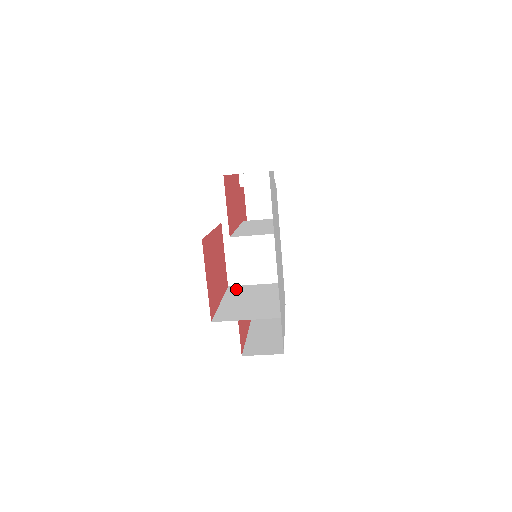
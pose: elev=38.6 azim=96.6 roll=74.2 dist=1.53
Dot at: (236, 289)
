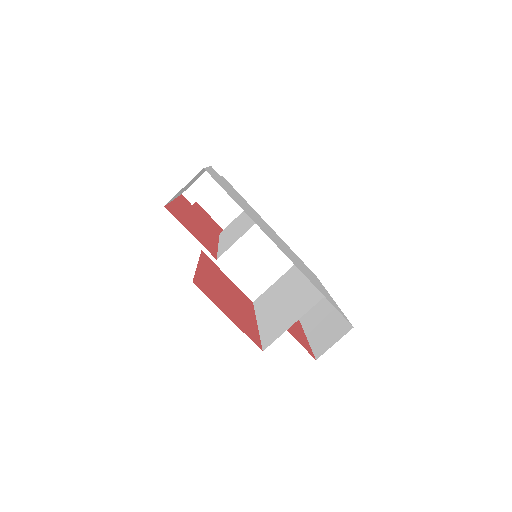
Dot at: (262, 299)
